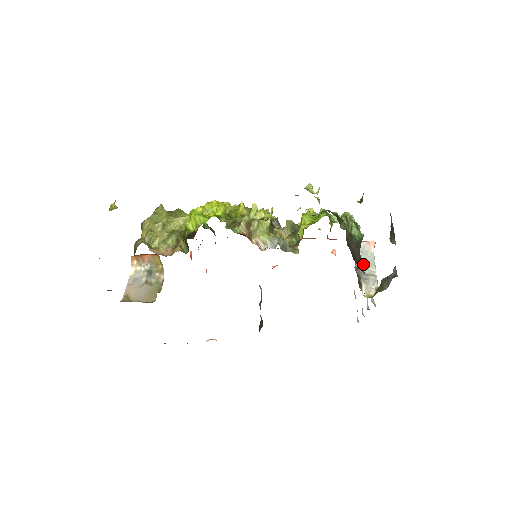
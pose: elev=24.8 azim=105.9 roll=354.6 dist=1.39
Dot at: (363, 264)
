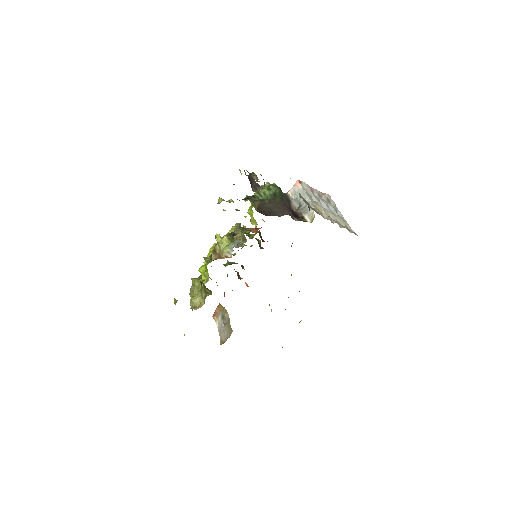
Dot at: (300, 202)
